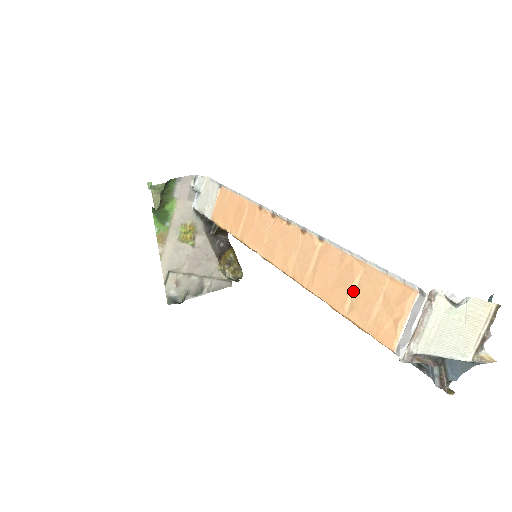
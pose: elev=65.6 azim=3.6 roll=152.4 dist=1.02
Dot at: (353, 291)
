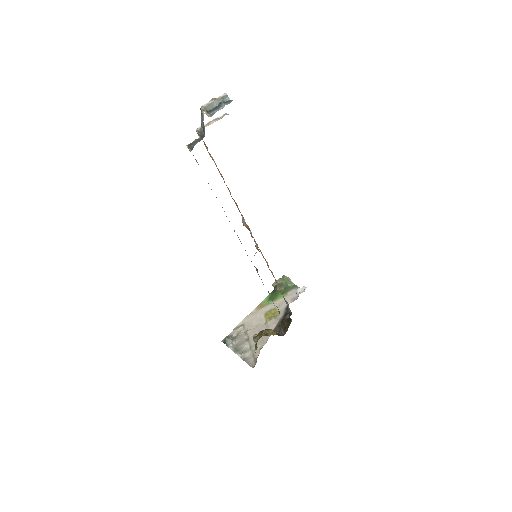
Dot at: occluded
